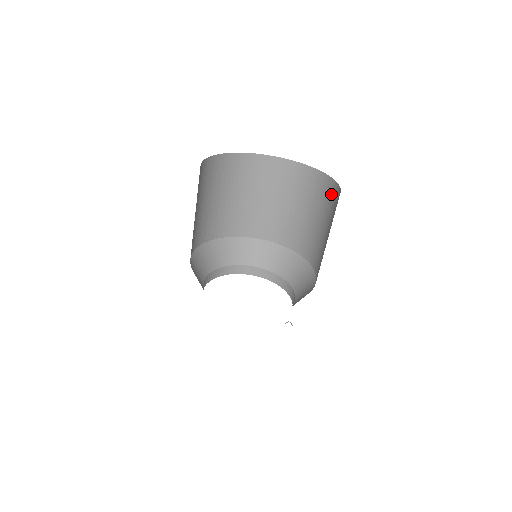
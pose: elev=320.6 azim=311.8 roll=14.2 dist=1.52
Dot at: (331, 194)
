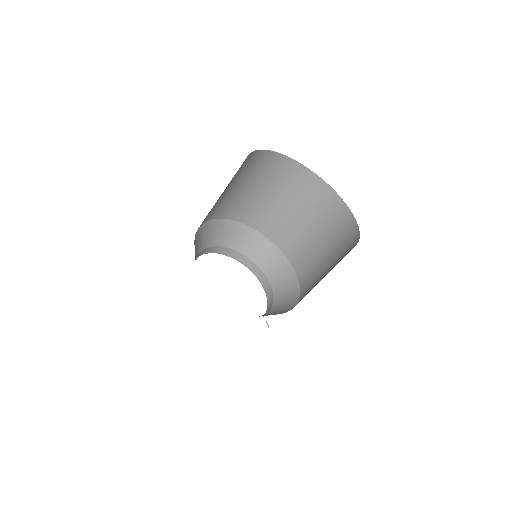
Dot at: (343, 222)
